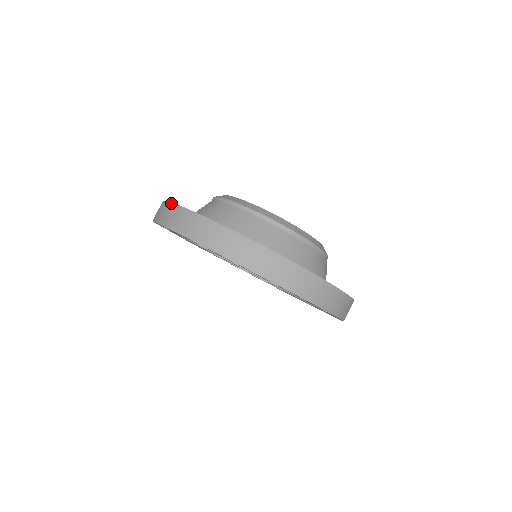
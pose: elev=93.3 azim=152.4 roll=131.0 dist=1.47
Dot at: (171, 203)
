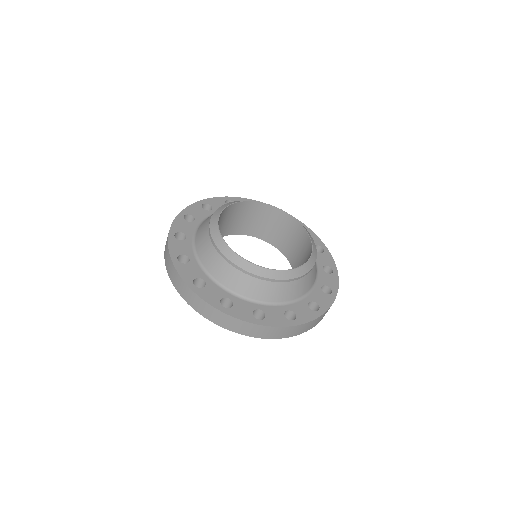
Dot at: (214, 308)
